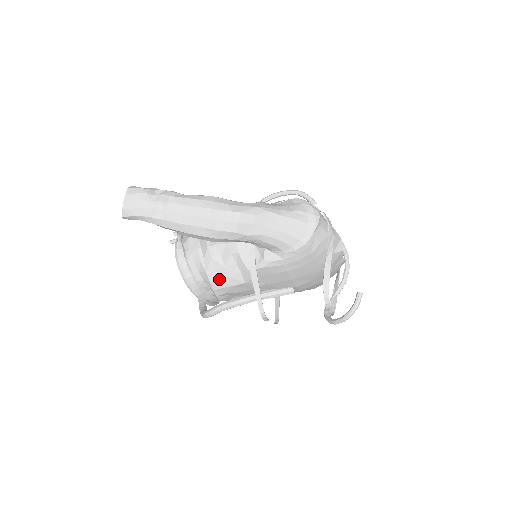
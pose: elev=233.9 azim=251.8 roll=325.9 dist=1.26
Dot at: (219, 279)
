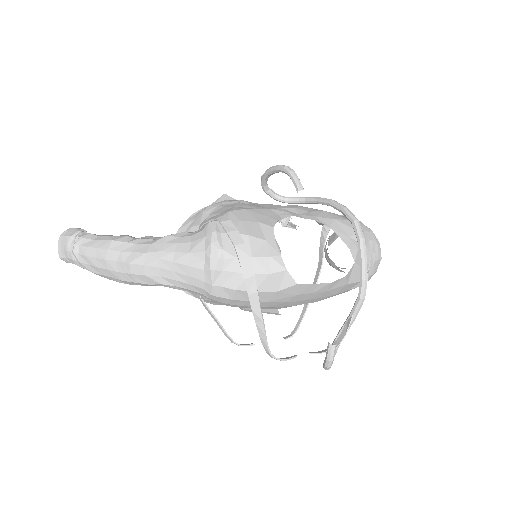
Dot at: occluded
